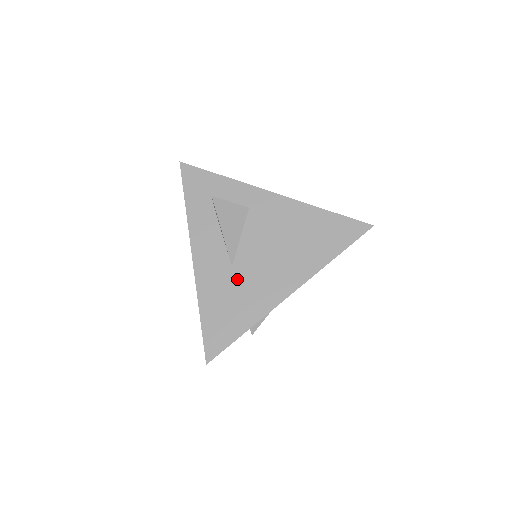
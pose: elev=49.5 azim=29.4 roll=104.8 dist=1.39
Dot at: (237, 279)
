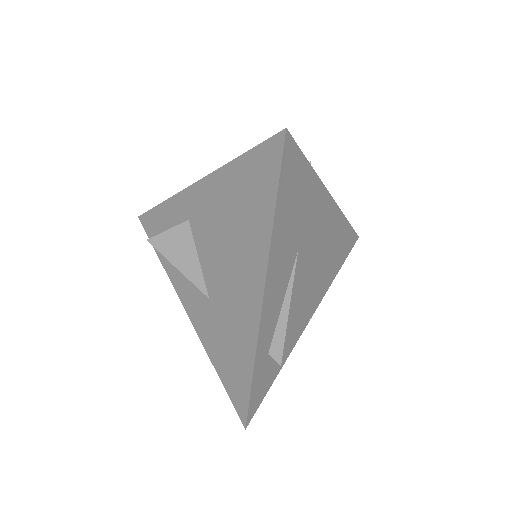
Dot at: (218, 311)
